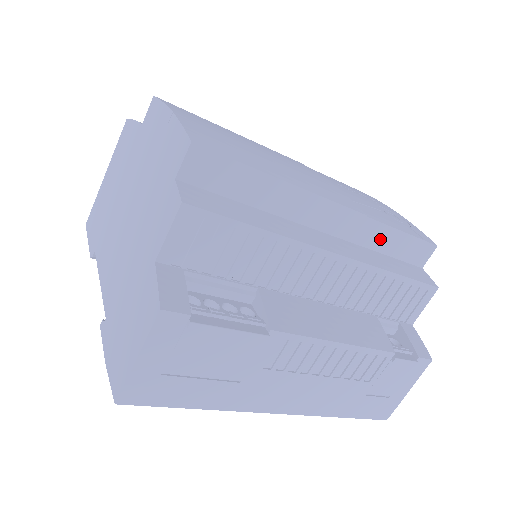
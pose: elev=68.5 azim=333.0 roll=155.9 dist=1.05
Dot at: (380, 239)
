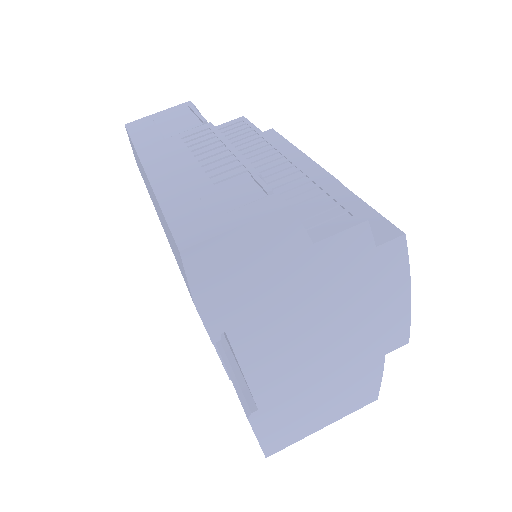
Dot at: occluded
